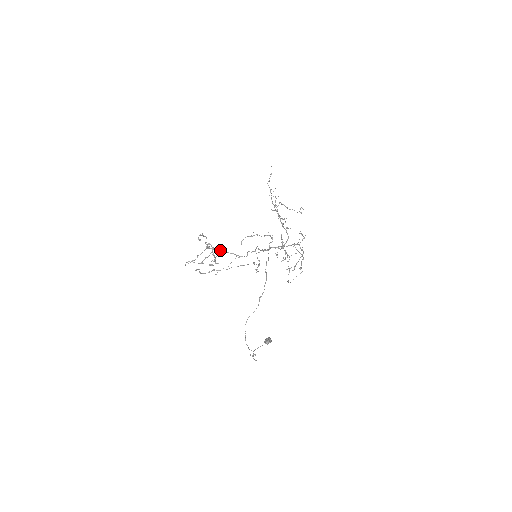
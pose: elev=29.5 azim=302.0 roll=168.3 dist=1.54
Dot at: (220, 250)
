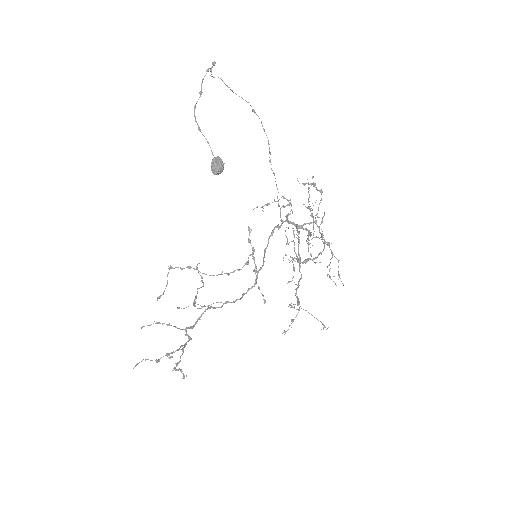
Dot at: (205, 310)
